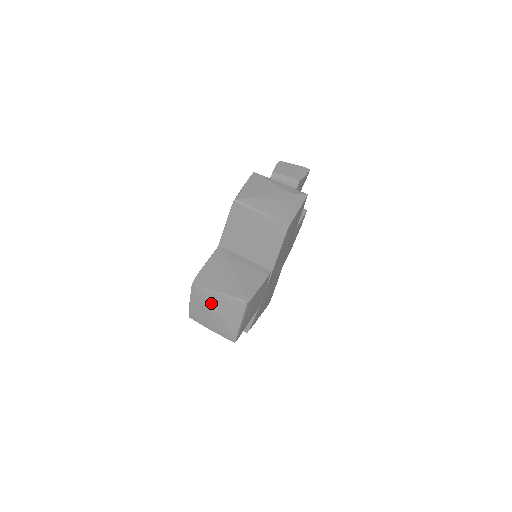
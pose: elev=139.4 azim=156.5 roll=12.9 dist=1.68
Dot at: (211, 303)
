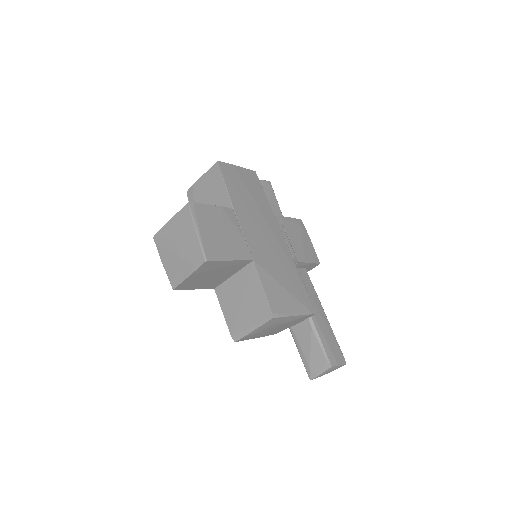
Dot at: (170, 238)
